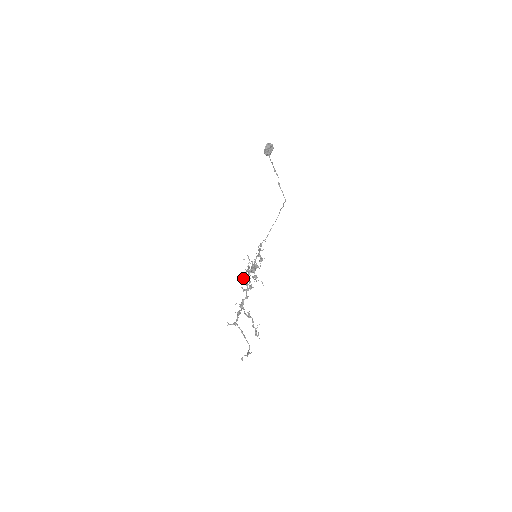
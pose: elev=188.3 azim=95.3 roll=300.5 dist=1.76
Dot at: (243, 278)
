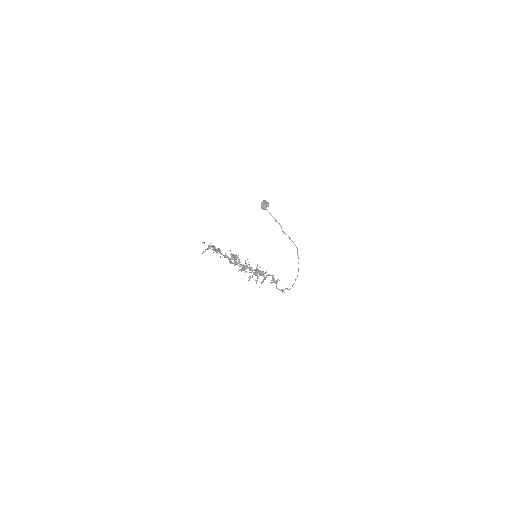
Dot at: (242, 269)
